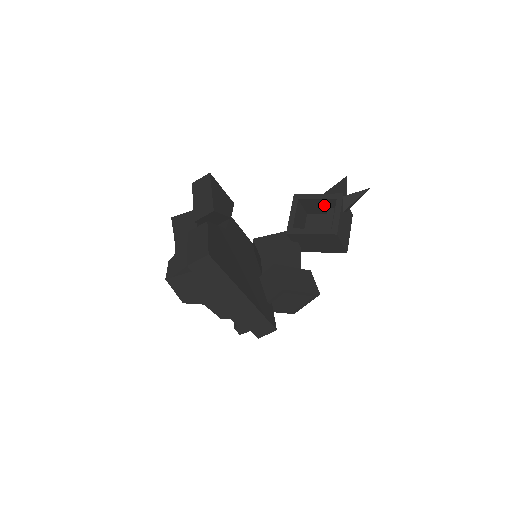
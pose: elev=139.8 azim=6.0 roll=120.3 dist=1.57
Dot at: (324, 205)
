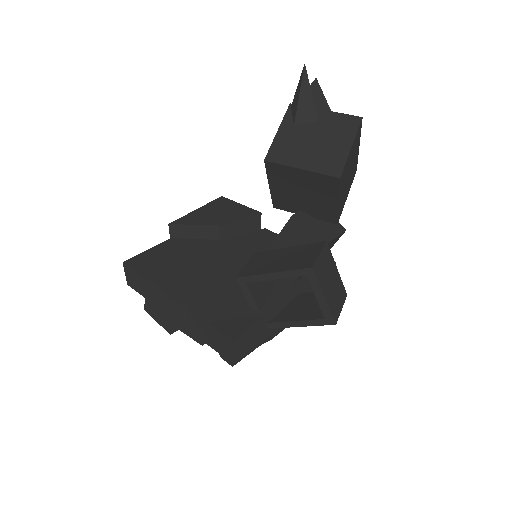
Dot at: occluded
